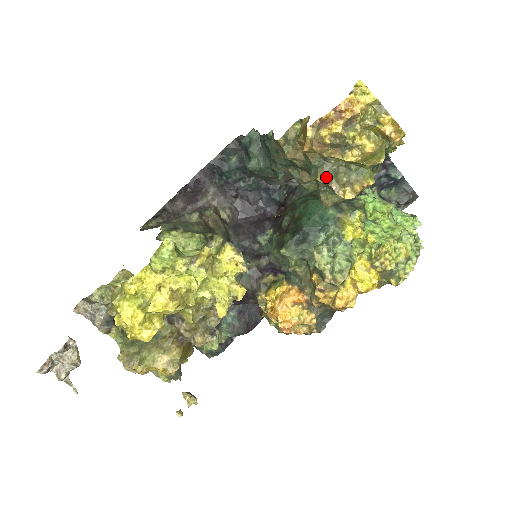
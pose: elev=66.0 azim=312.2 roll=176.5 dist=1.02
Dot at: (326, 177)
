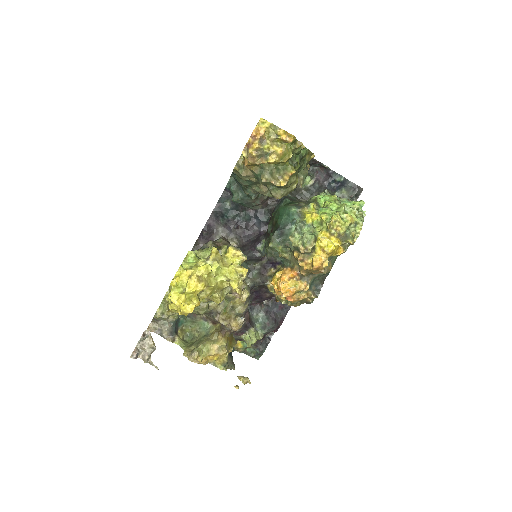
Dot at: (266, 178)
